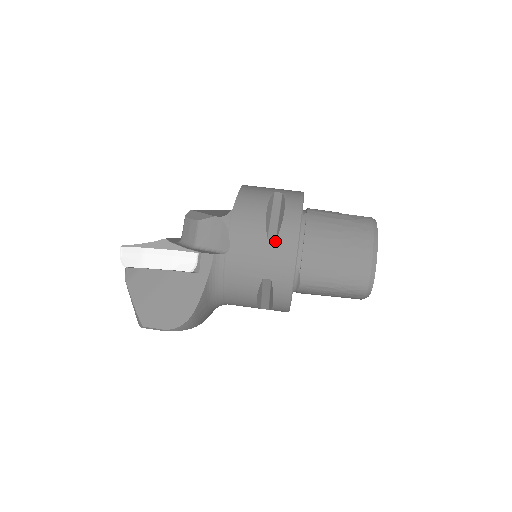
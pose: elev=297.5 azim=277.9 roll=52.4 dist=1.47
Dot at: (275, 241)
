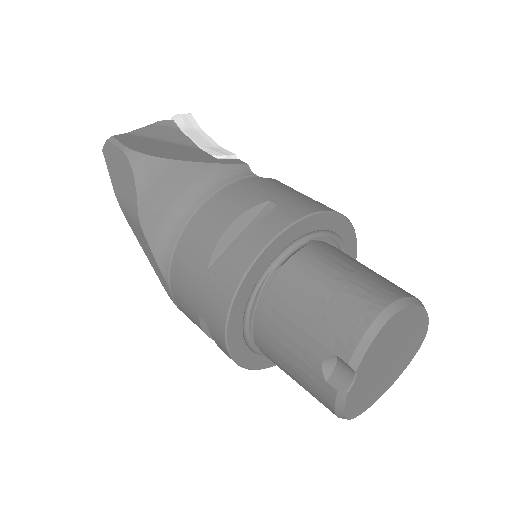
Dot at: (314, 200)
